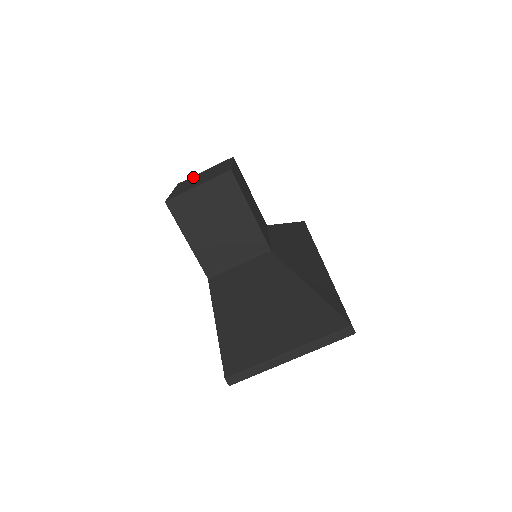
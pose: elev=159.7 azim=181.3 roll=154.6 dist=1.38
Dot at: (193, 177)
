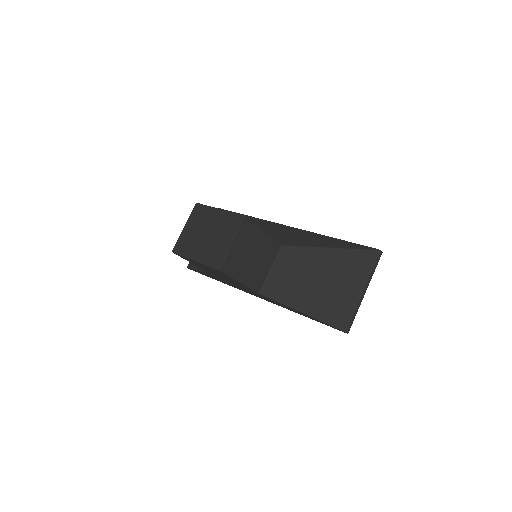
Dot at: (185, 238)
